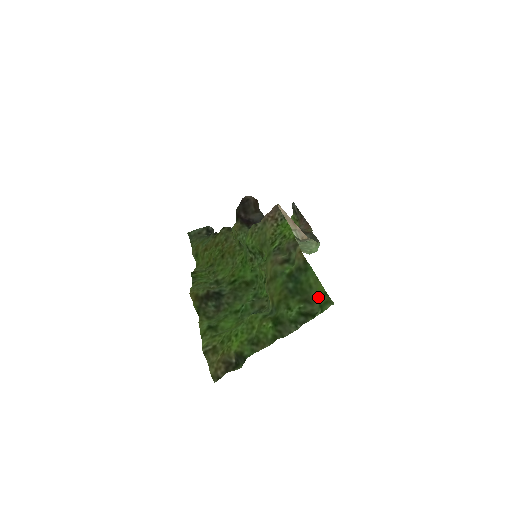
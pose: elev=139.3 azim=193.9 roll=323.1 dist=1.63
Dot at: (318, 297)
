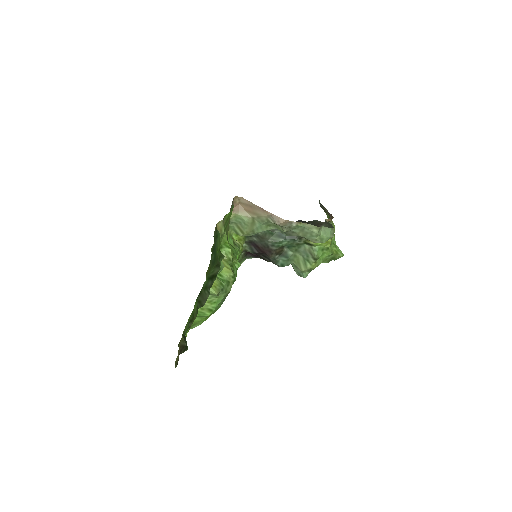
Dot at: occluded
